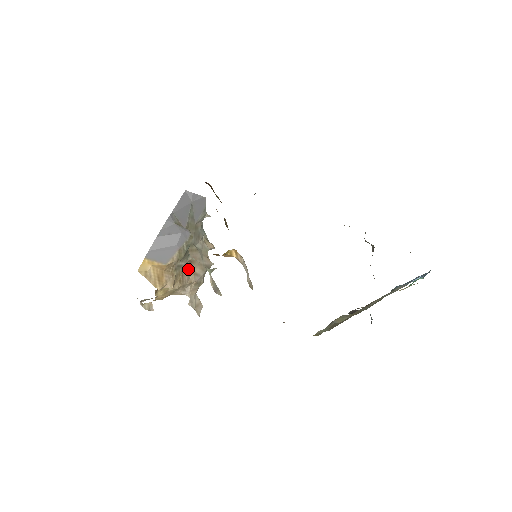
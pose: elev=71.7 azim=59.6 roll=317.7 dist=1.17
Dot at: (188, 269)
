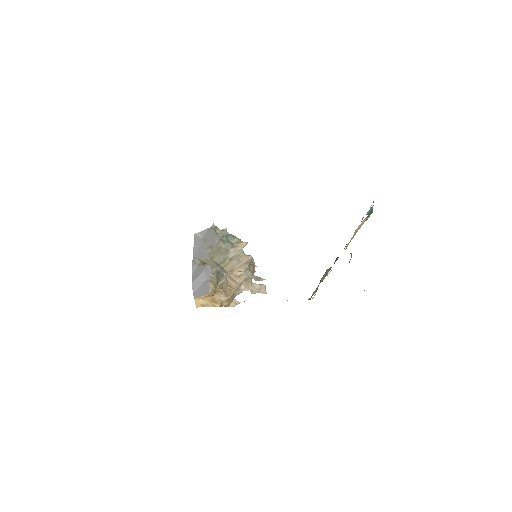
Dot at: (231, 279)
